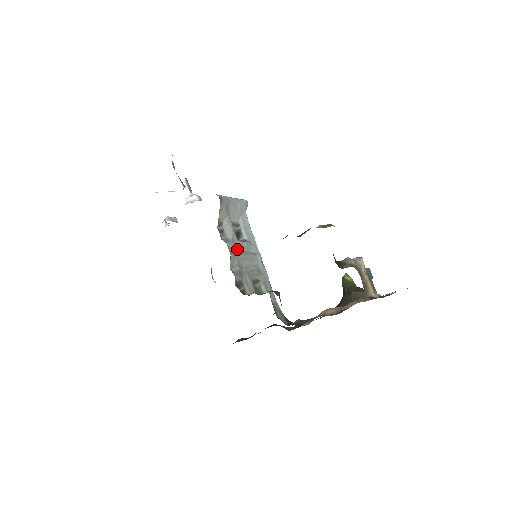
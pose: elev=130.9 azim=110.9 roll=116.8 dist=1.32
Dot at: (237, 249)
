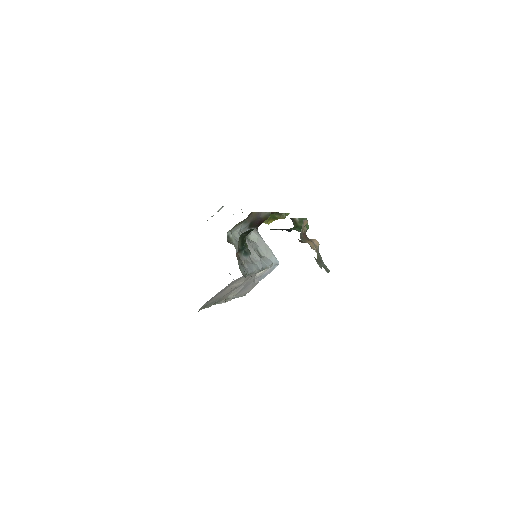
Dot at: (247, 244)
